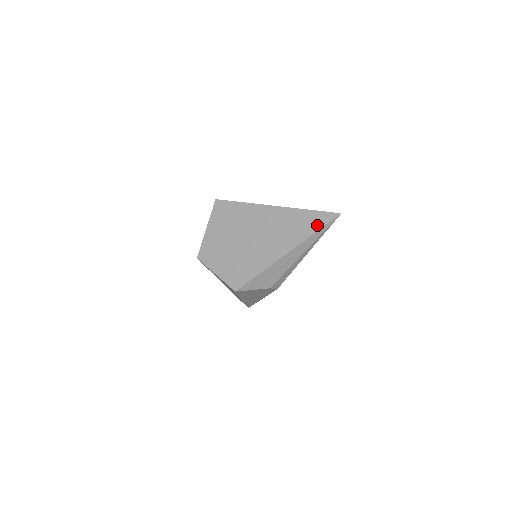
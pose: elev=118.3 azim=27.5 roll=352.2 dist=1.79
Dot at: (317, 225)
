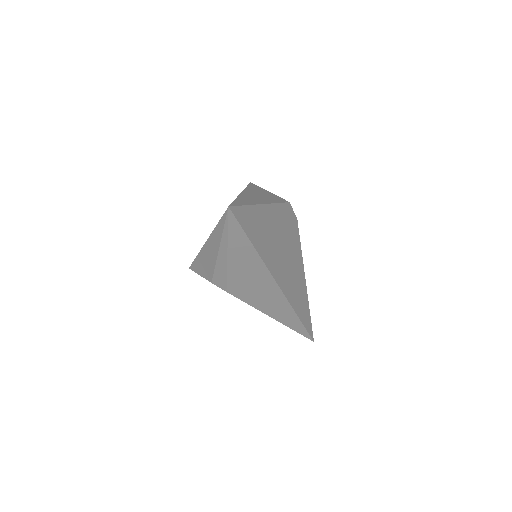
Dot at: occluded
